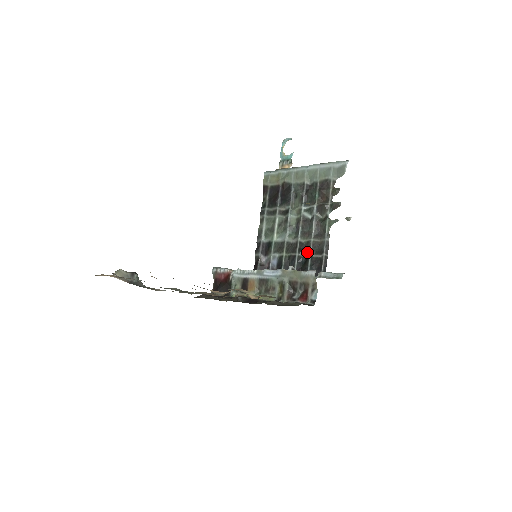
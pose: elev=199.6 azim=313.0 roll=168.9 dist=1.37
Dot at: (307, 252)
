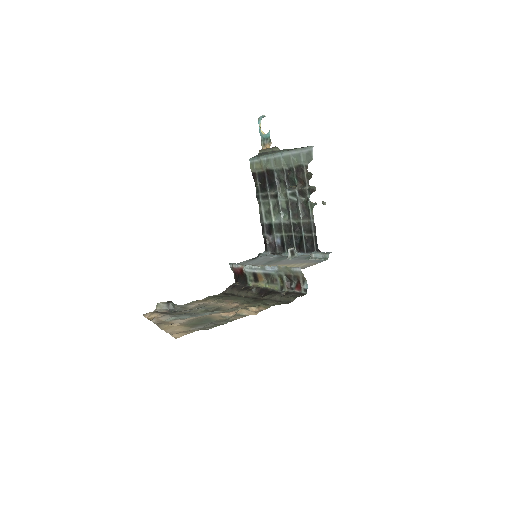
Dot at: (300, 231)
